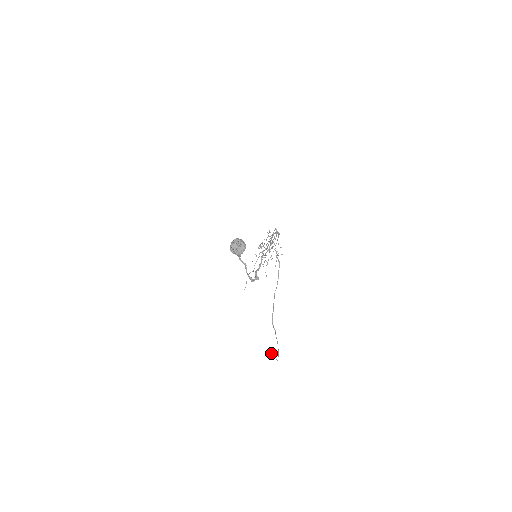
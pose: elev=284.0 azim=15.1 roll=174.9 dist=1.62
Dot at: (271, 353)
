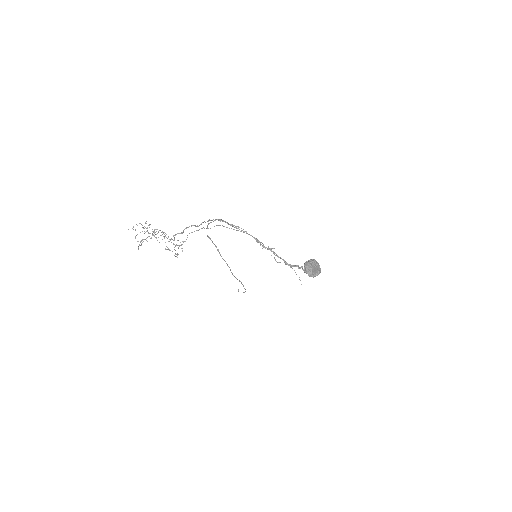
Dot at: occluded
